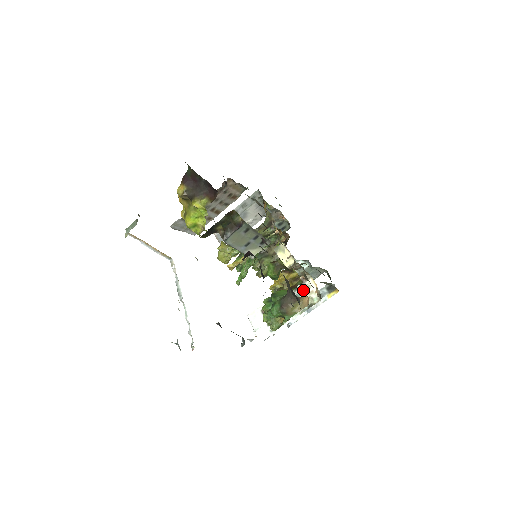
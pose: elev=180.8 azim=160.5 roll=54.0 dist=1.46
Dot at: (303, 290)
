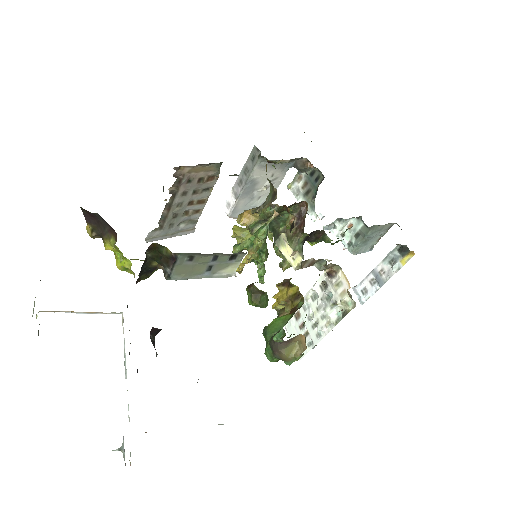
Dot at: (333, 289)
